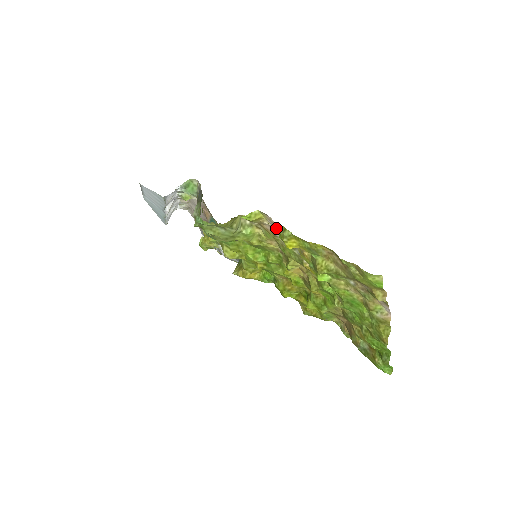
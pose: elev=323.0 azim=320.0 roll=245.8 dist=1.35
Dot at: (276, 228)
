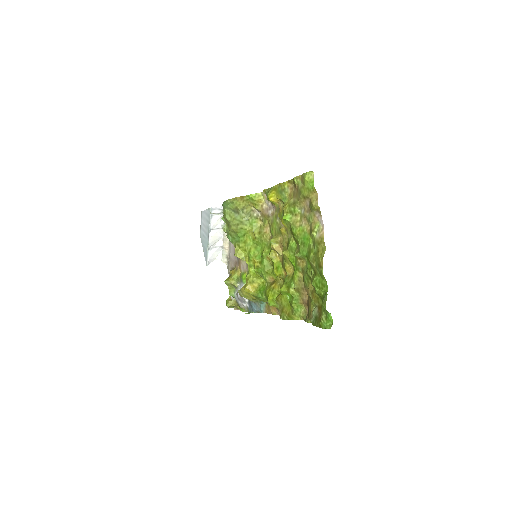
Dot at: (266, 191)
